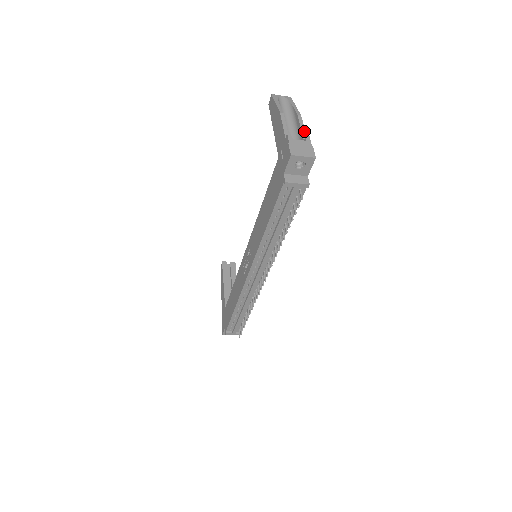
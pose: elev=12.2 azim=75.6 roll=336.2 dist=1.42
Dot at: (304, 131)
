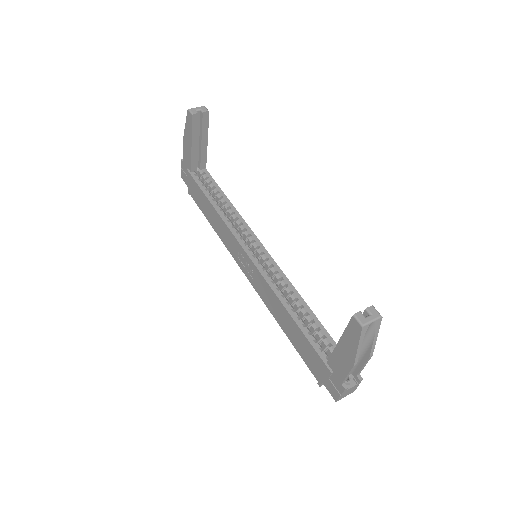
Dot at: (363, 368)
